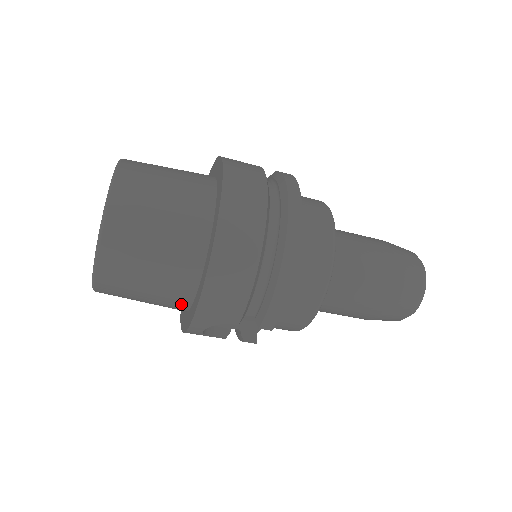
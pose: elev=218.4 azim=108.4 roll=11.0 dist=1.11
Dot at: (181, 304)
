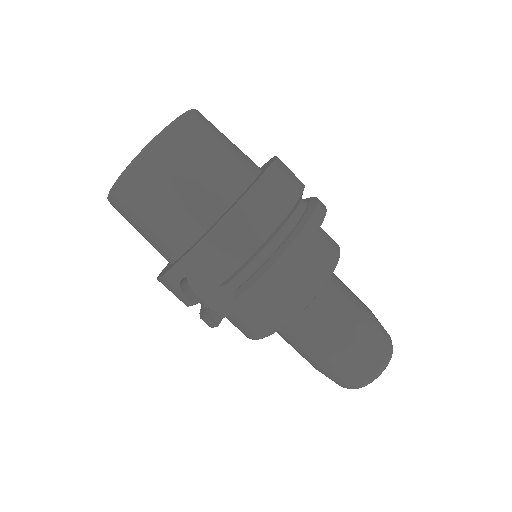
Dot at: (177, 246)
